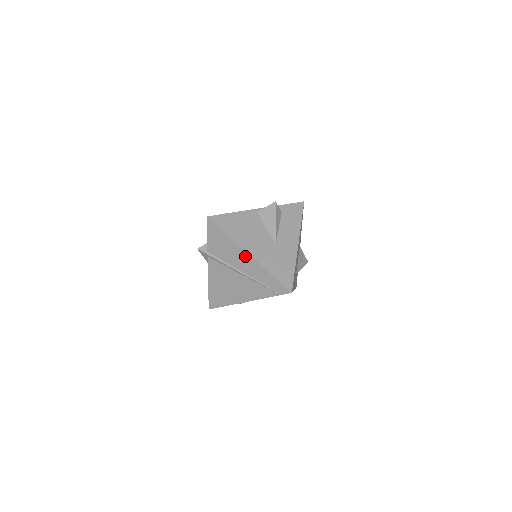
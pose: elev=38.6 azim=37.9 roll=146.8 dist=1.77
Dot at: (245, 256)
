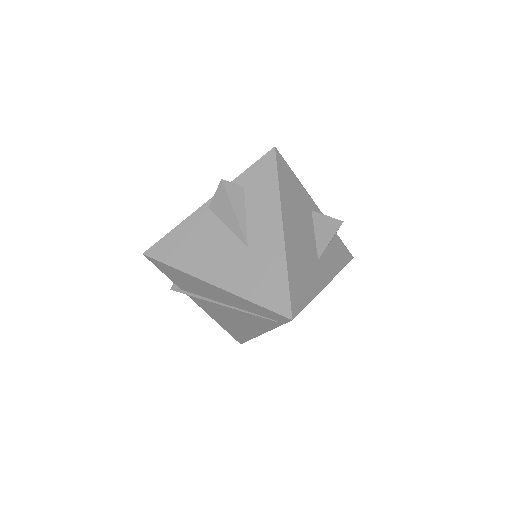
Dot at: (211, 287)
